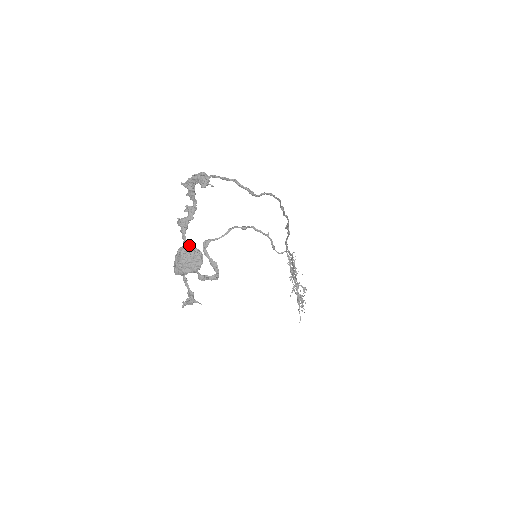
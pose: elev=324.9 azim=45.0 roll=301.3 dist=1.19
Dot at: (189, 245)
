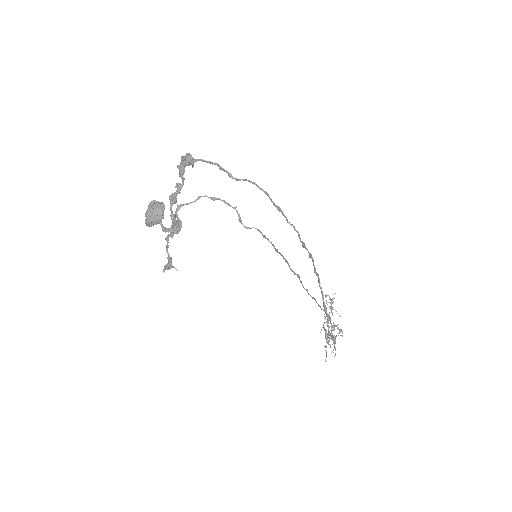
Dot at: (174, 216)
